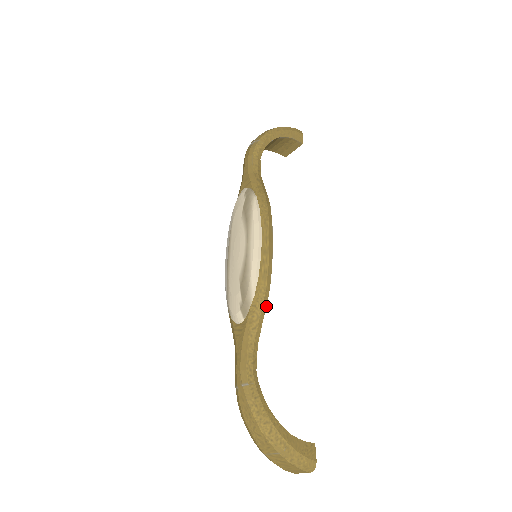
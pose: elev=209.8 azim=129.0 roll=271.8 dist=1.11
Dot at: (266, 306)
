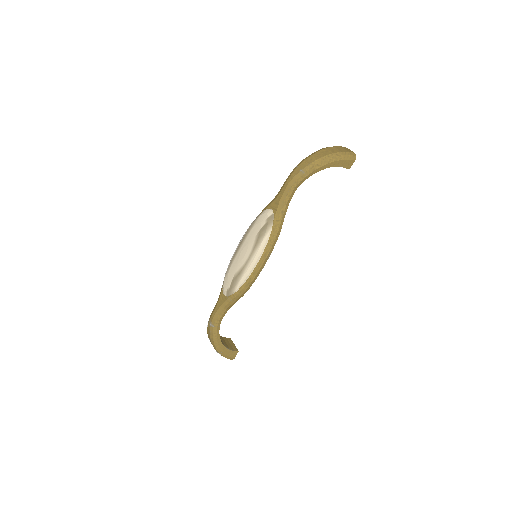
Dot at: occluded
